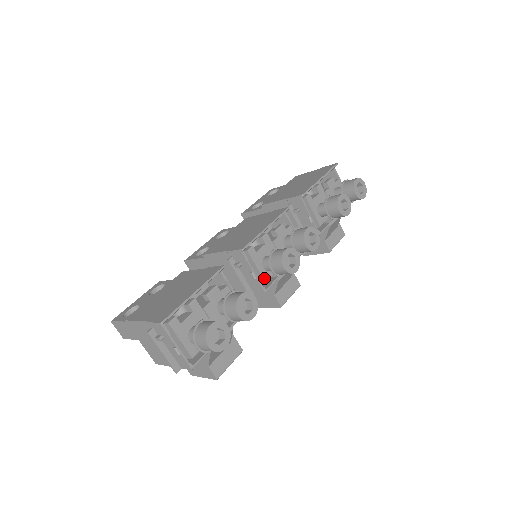
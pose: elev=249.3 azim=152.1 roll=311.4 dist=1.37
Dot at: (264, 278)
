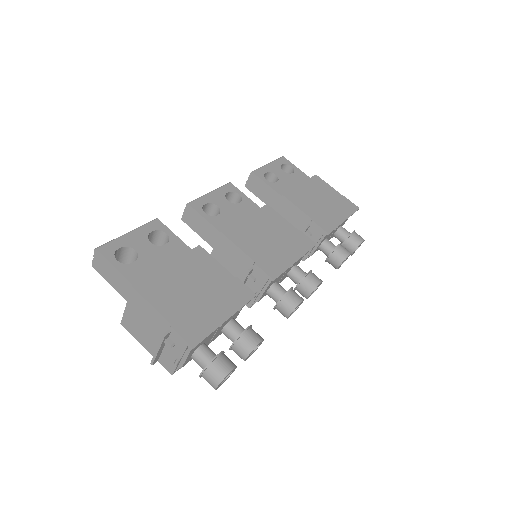
Dot at: (260, 299)
